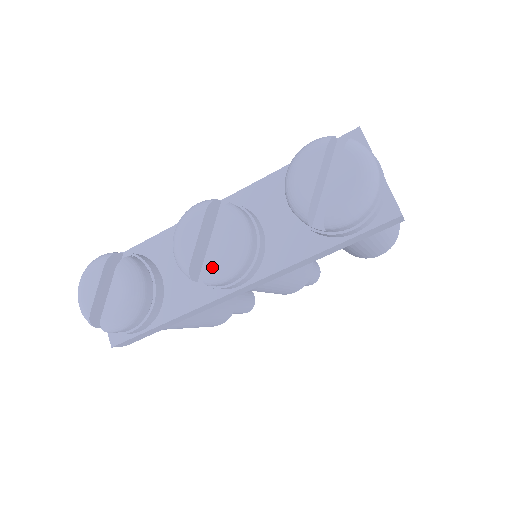
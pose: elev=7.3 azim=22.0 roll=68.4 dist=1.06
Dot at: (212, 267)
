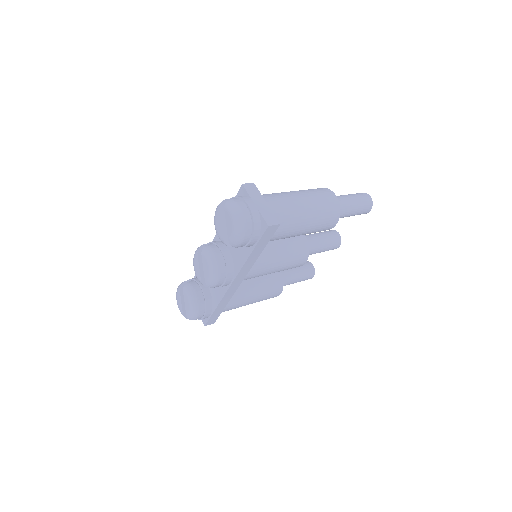
Dot at: (207, 280)
